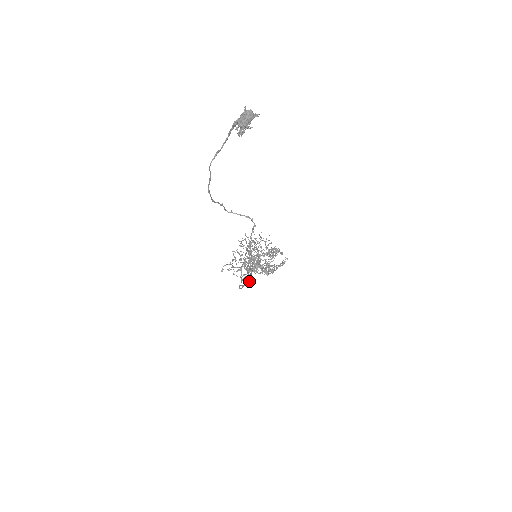
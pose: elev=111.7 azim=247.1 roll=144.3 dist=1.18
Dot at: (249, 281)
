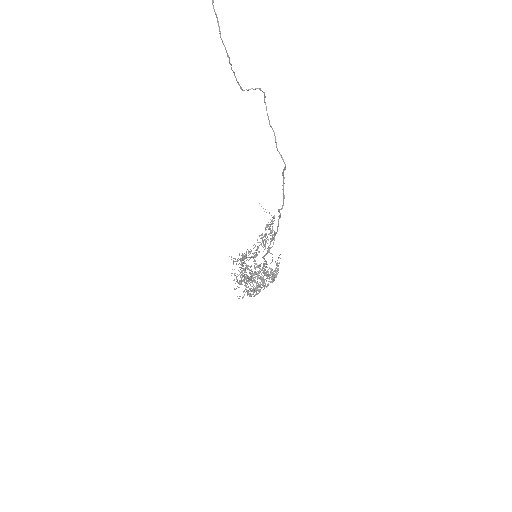
Dot at: occluded
